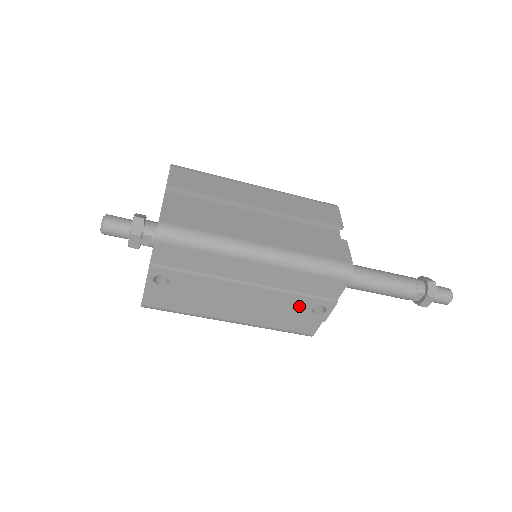
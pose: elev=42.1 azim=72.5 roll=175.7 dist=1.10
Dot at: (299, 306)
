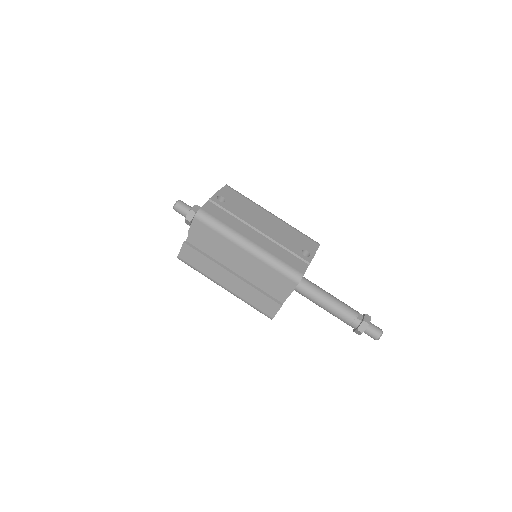
Dot at: (294, 246)
